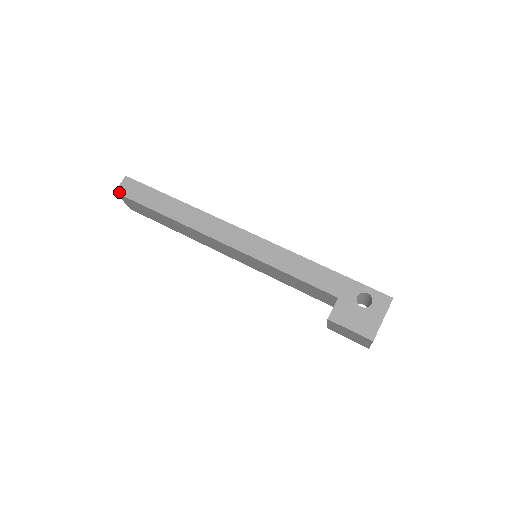
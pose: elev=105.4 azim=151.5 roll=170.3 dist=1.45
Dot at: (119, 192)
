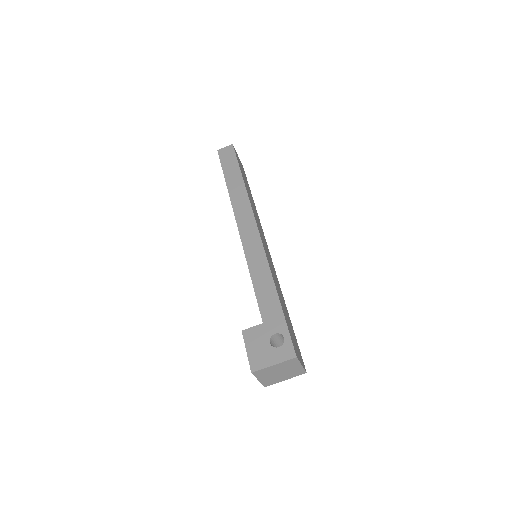
Dot at: (219, 152)
